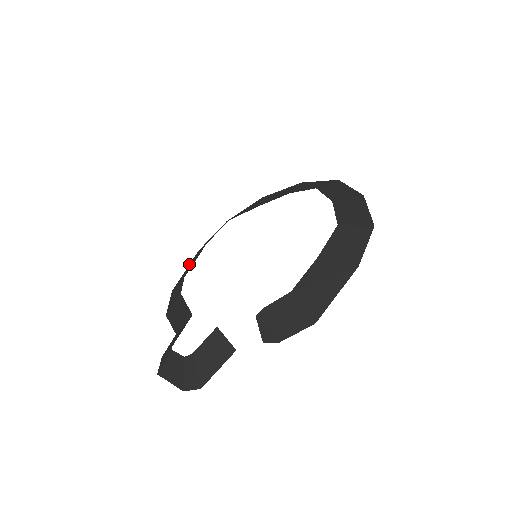
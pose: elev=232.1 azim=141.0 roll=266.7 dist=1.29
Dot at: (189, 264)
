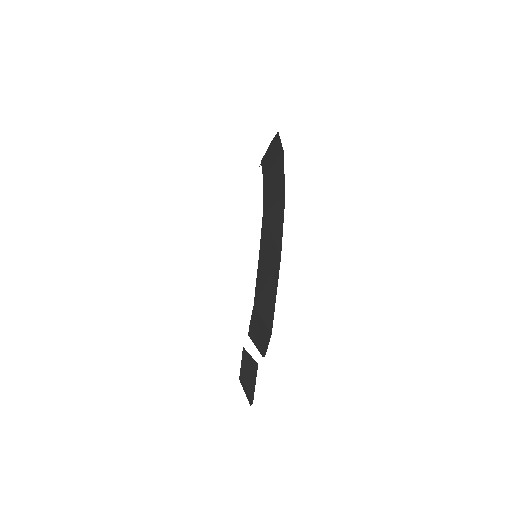
Dot at: occluded
